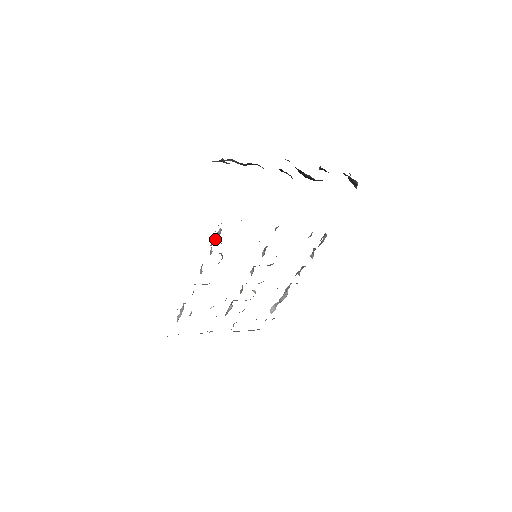
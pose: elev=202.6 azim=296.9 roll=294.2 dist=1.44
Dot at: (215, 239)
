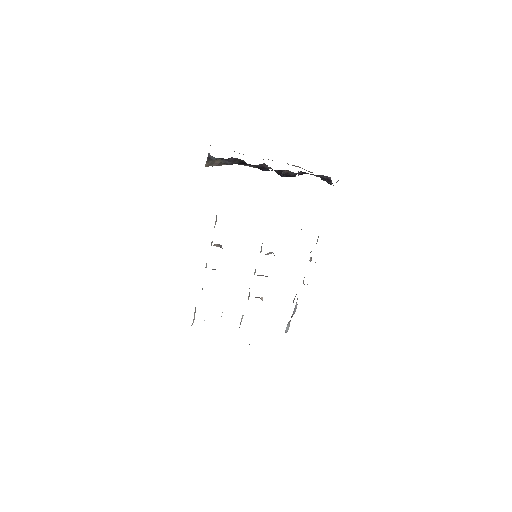
Dot at: occluded
